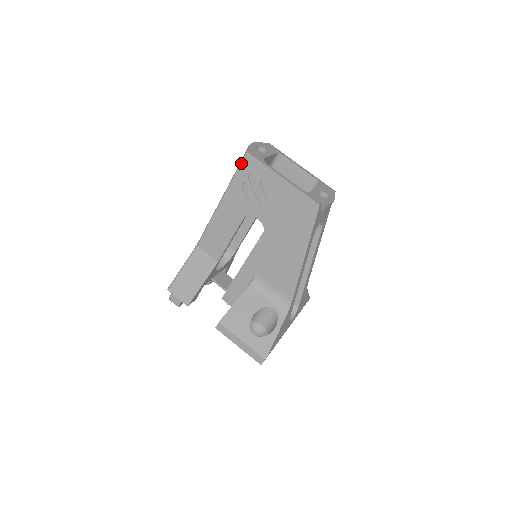
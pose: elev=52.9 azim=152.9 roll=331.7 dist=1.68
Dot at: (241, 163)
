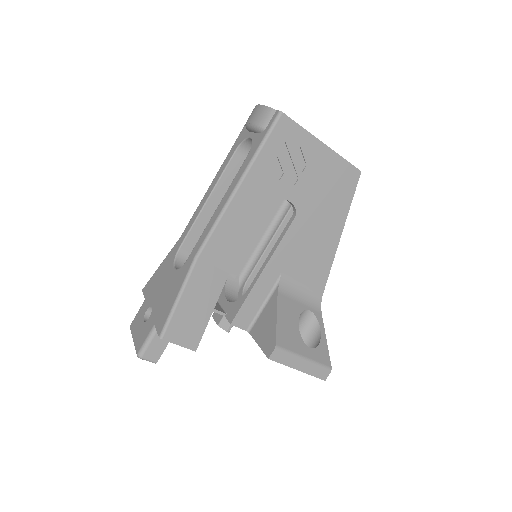
Dot at: (273, 128)
